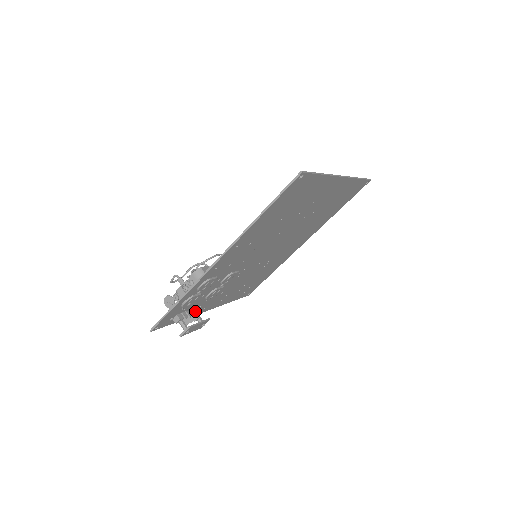
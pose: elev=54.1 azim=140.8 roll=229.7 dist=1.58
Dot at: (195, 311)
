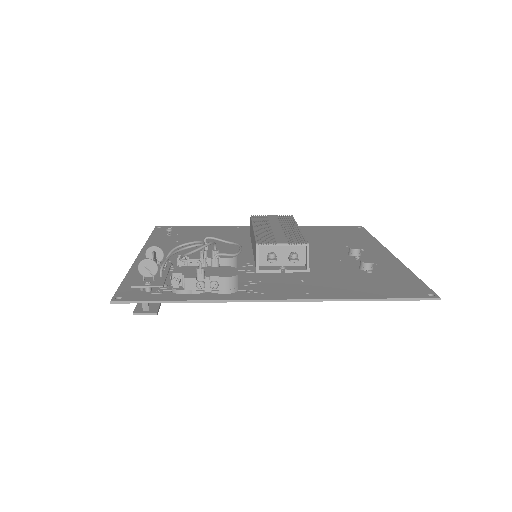
Dot at: occluded
